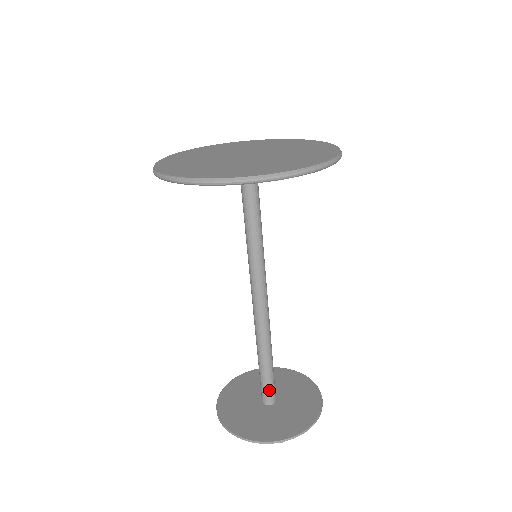
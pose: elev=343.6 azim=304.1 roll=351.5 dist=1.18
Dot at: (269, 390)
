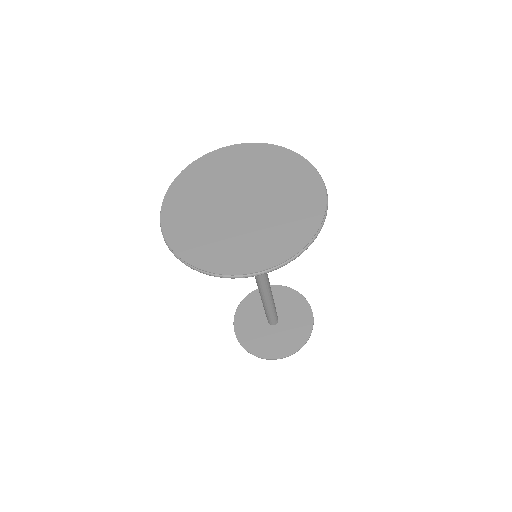
Dot at: (270, 319)
